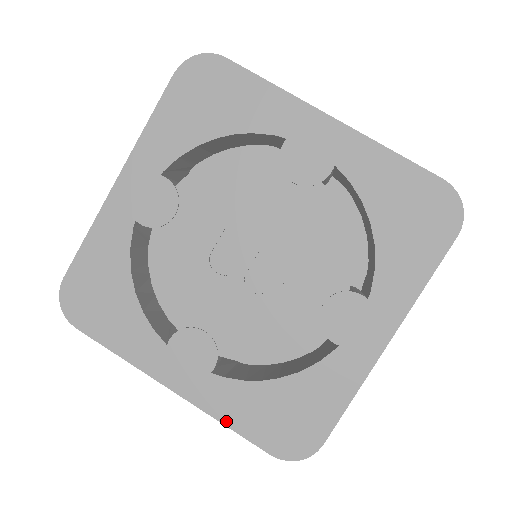
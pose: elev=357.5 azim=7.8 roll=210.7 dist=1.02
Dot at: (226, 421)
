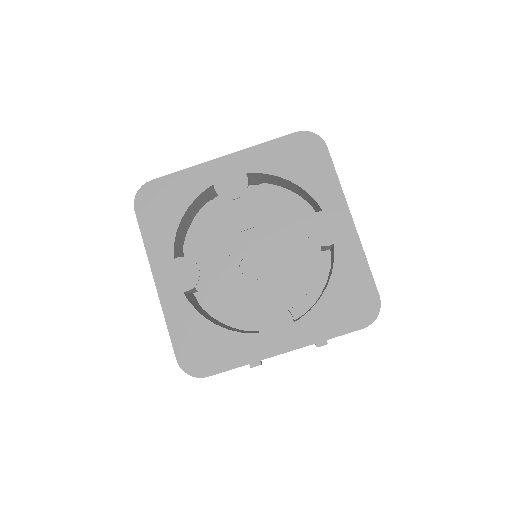
Dot at: (169, 323)
